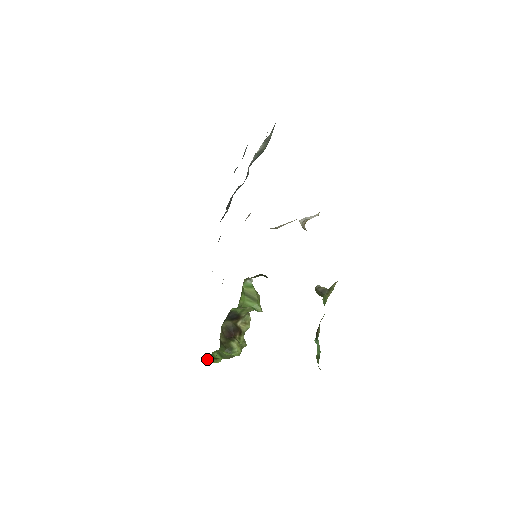
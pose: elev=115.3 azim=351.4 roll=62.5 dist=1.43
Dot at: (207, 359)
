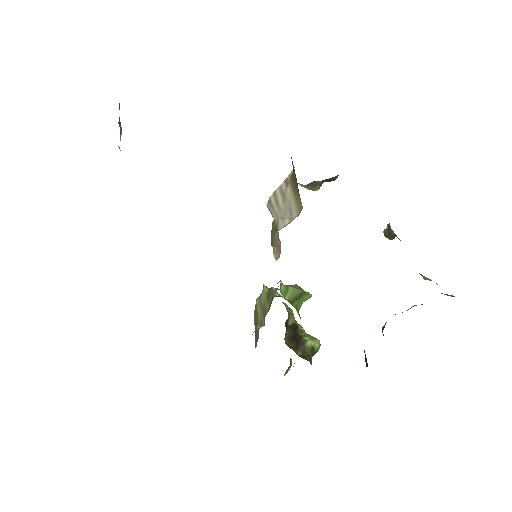
Dot at: (285, 374)
